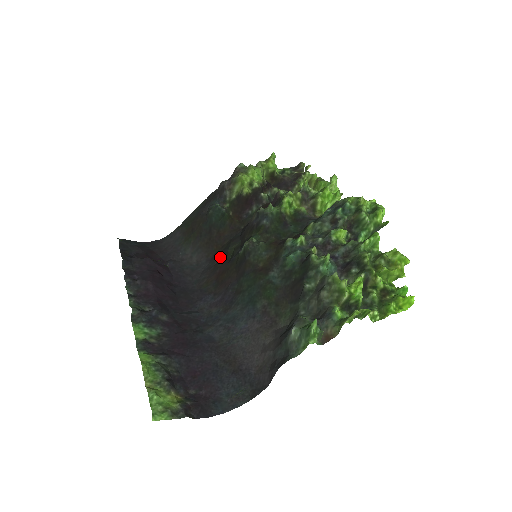
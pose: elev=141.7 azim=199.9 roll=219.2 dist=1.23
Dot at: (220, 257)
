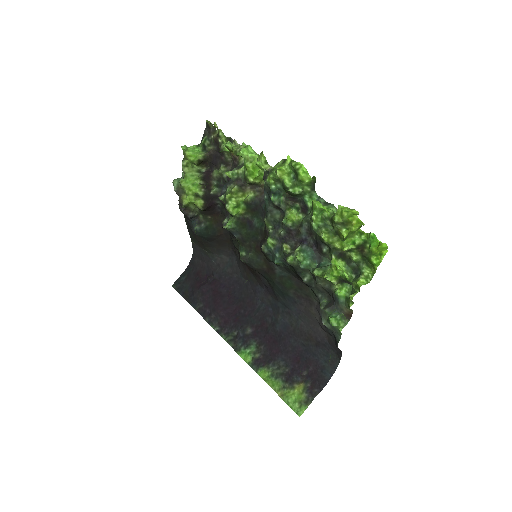
Dot at: (237, 252)
